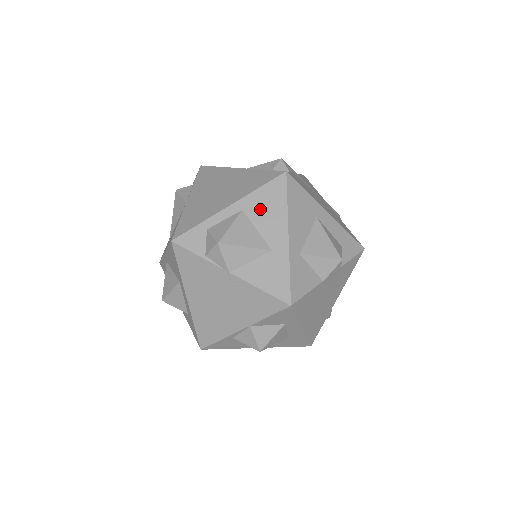
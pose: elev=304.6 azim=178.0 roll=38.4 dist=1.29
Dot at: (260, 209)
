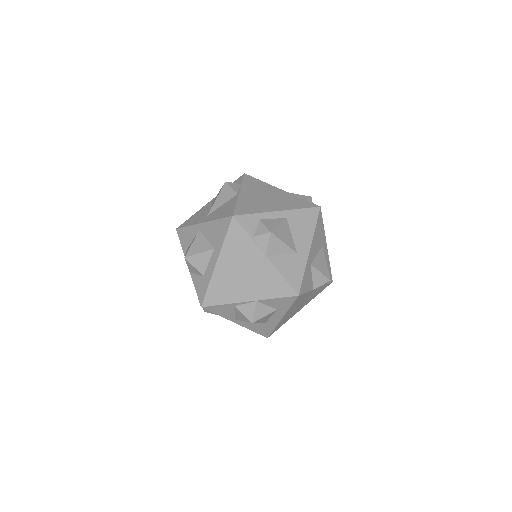
Dot at: (298, 223)
